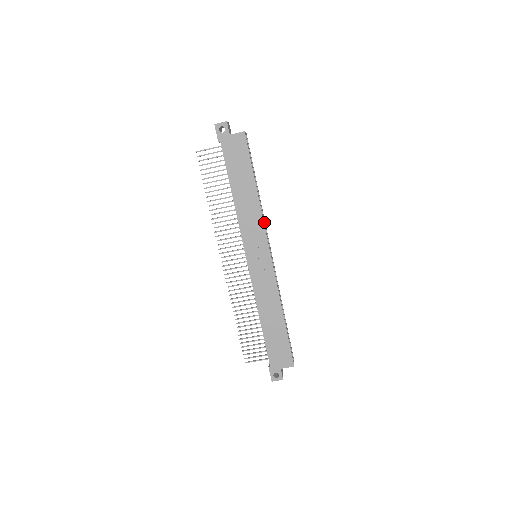
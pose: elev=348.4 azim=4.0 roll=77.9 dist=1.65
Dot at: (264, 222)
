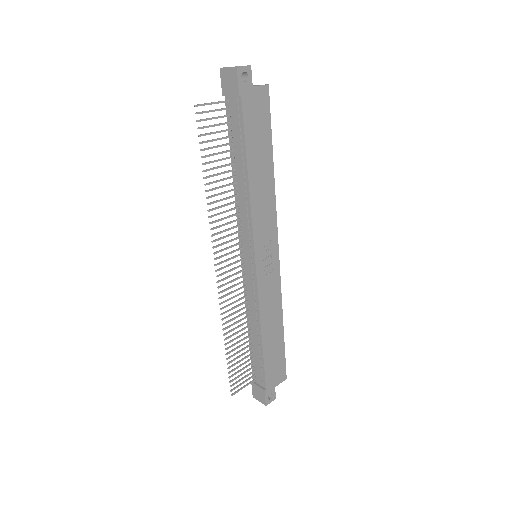
Dot at: occluded
